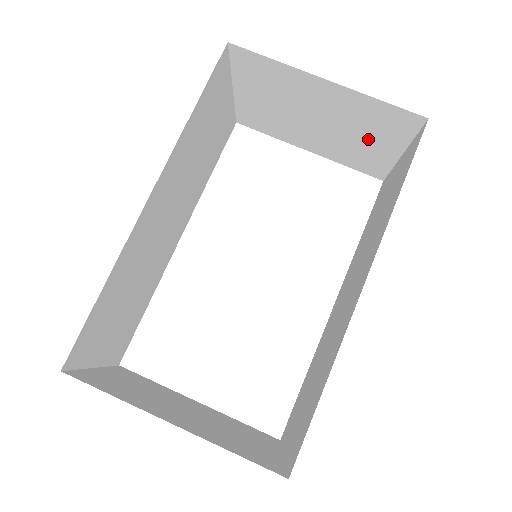
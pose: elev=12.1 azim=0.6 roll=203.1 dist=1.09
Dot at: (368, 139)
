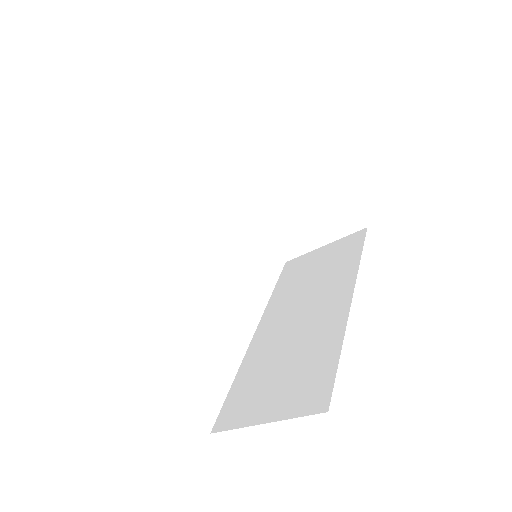
Dot at: (312, 225)
